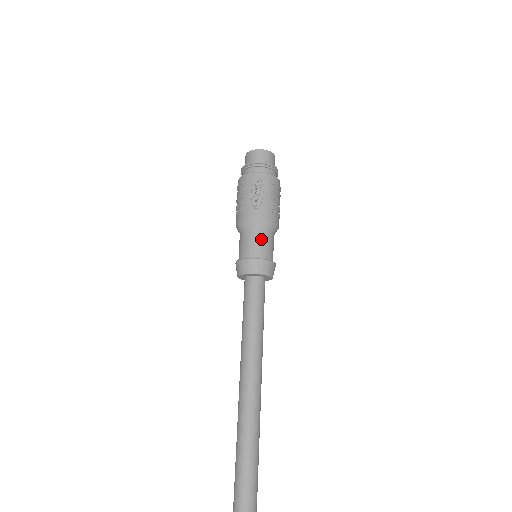
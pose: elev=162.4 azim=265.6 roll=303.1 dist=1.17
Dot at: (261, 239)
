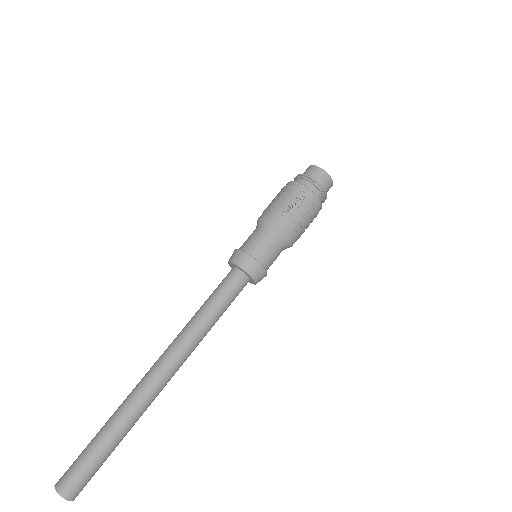
Dot at: (269, 244)
